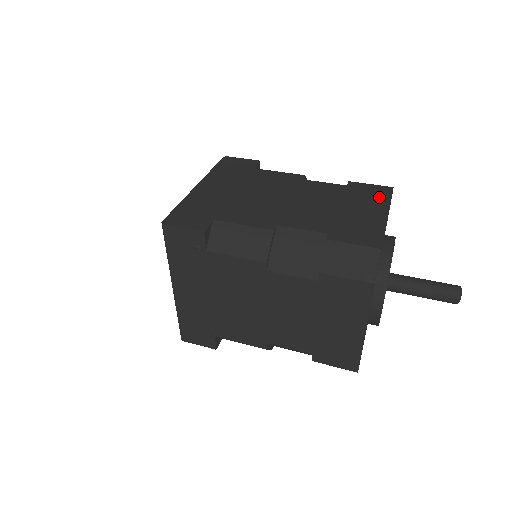
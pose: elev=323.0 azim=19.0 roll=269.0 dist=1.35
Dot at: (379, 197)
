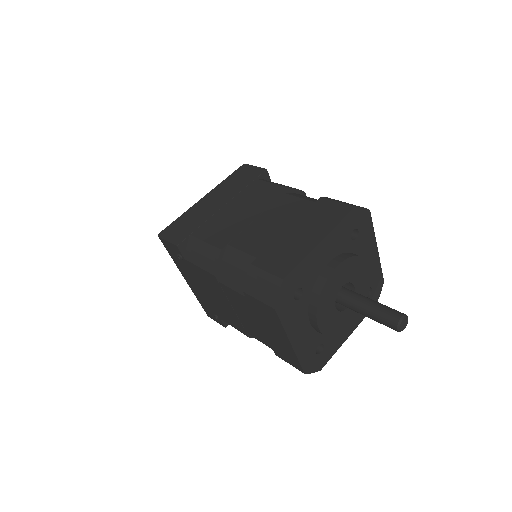
Dot at: (331, 219)
